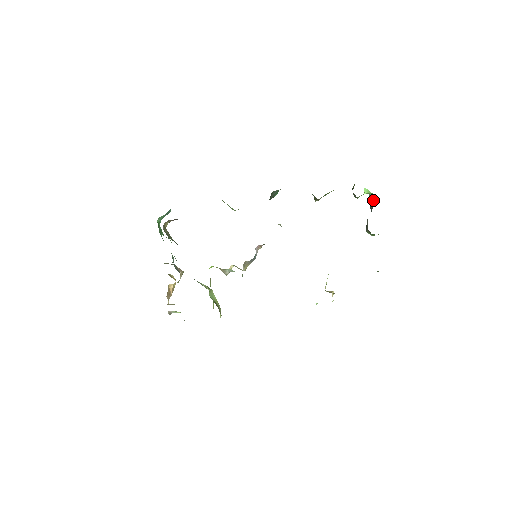
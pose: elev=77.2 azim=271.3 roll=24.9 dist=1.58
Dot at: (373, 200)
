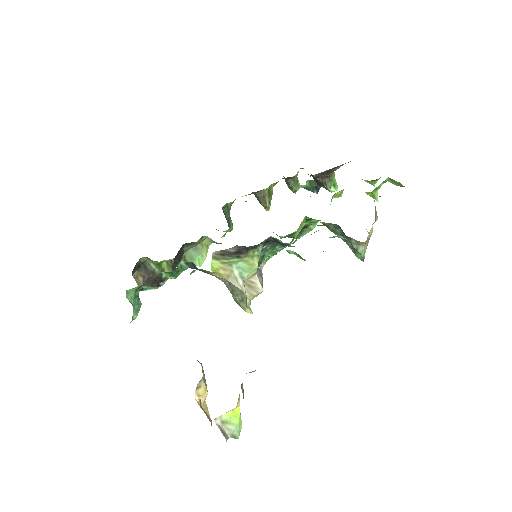
Dot at: (310, 180)
